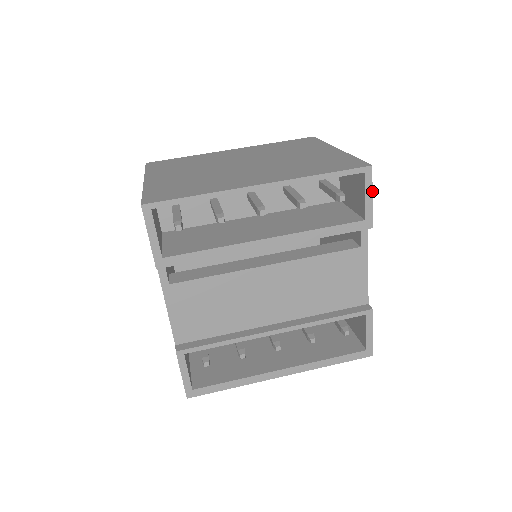
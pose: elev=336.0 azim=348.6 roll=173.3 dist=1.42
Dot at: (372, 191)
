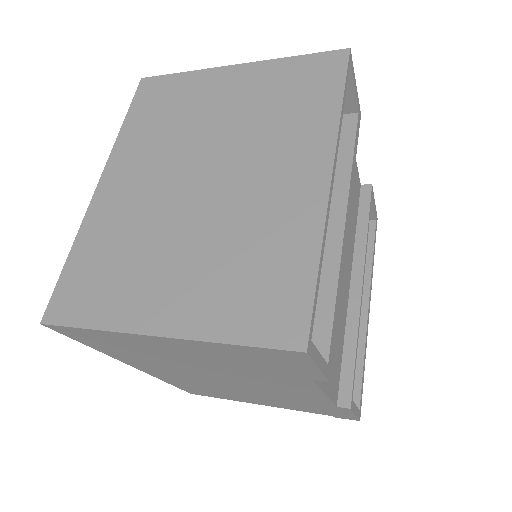
Dot at: occluded
